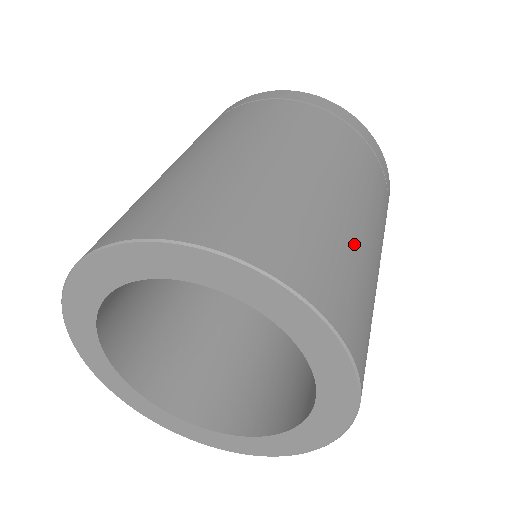
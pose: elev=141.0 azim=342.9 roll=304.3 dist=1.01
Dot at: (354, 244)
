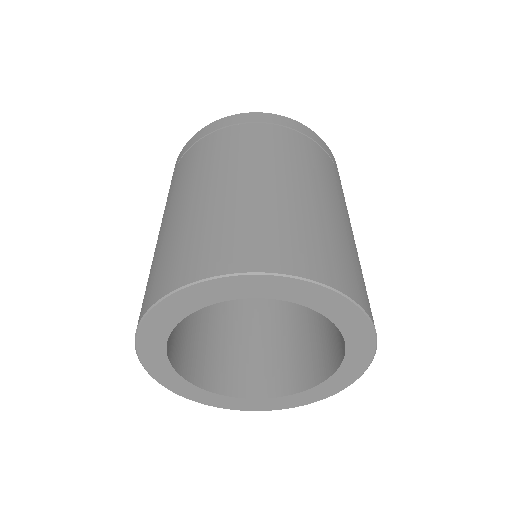
Dot at: occluded
